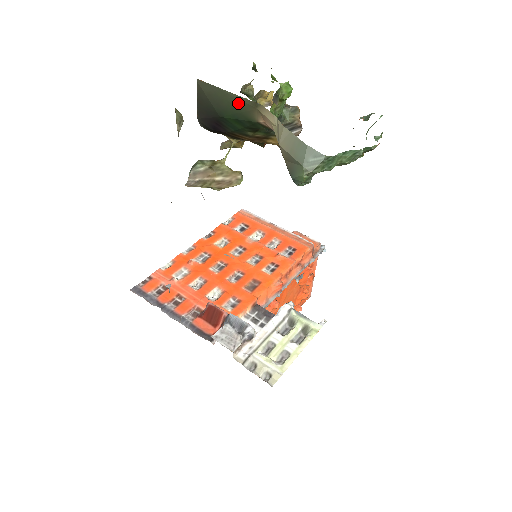
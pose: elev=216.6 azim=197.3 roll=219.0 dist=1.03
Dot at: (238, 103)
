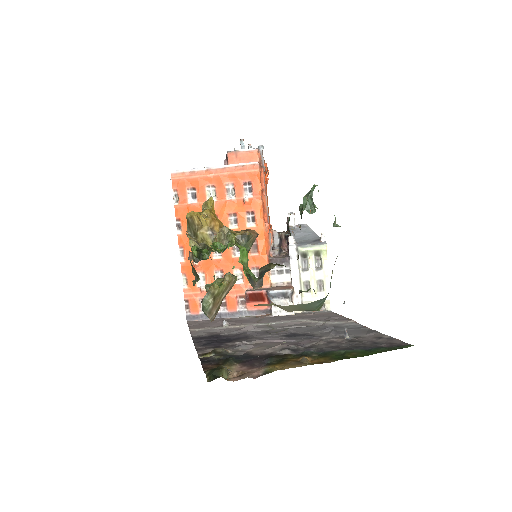
Dot at: occluded
